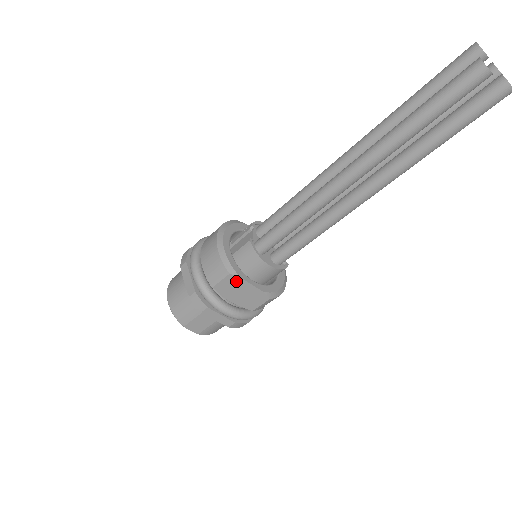
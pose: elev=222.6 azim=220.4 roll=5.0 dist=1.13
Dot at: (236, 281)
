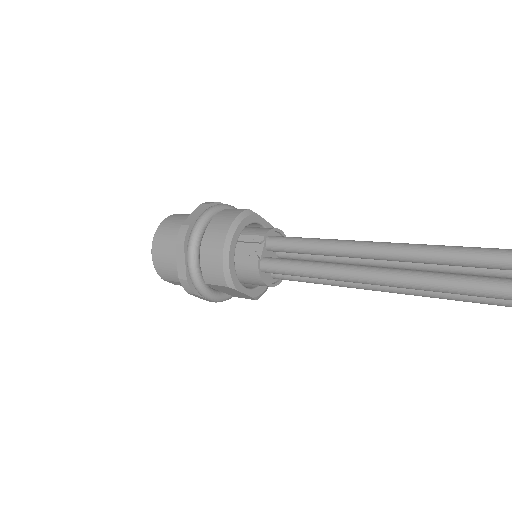
Dot at: (231, 289)
